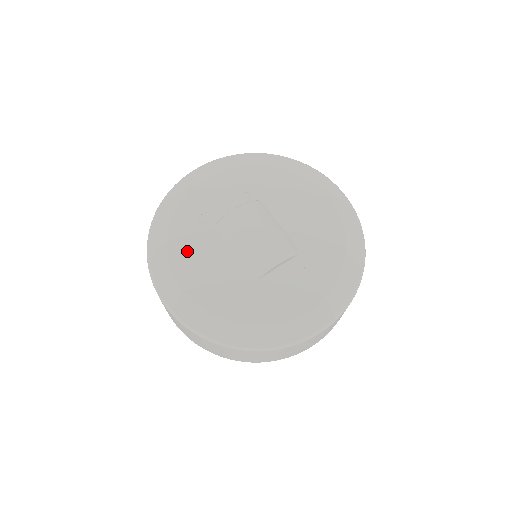
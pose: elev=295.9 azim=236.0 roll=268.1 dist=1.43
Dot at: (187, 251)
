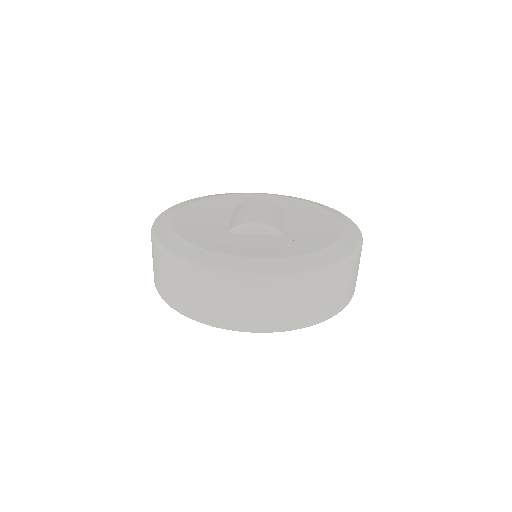
Dot at: (201, 208)
